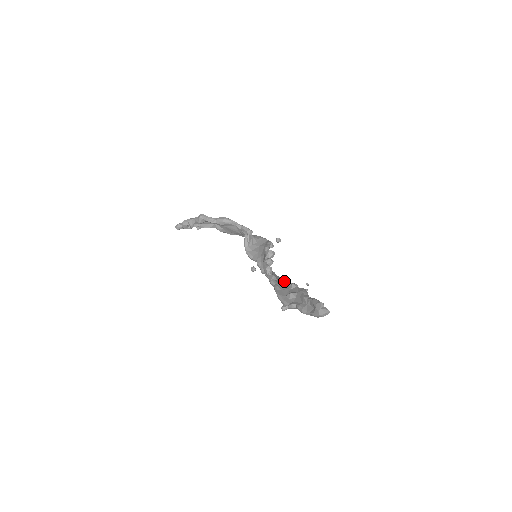
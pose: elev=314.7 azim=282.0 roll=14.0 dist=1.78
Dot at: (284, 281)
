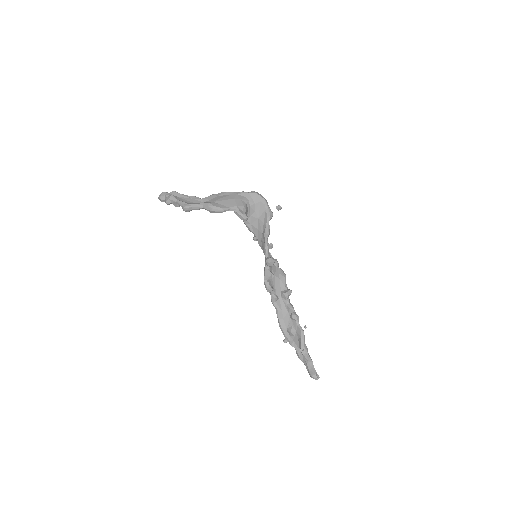
Dot at: (285, 300)
